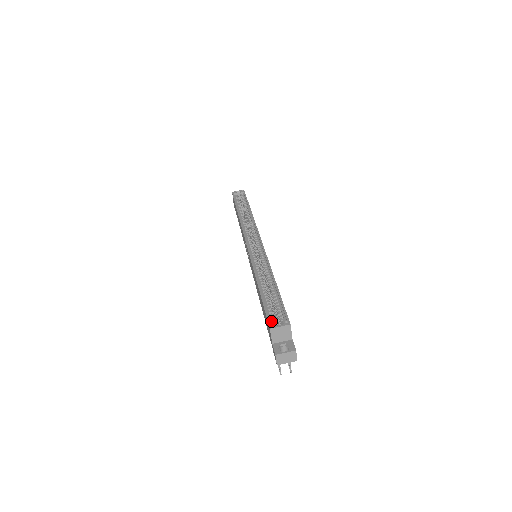
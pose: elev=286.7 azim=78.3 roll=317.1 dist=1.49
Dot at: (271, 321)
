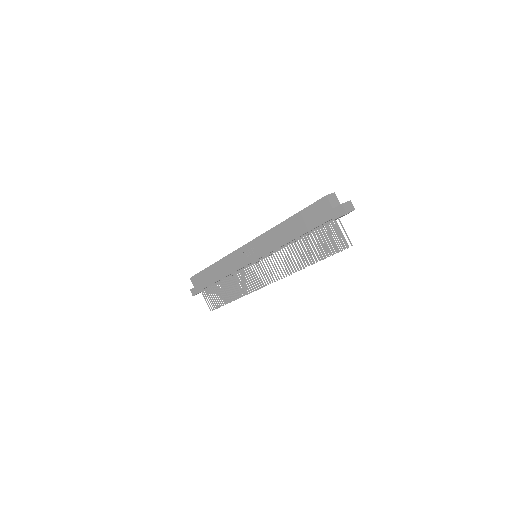
Dot at: (321, 200)
